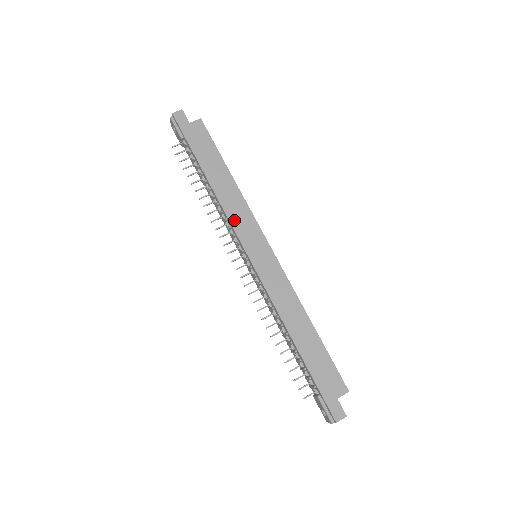
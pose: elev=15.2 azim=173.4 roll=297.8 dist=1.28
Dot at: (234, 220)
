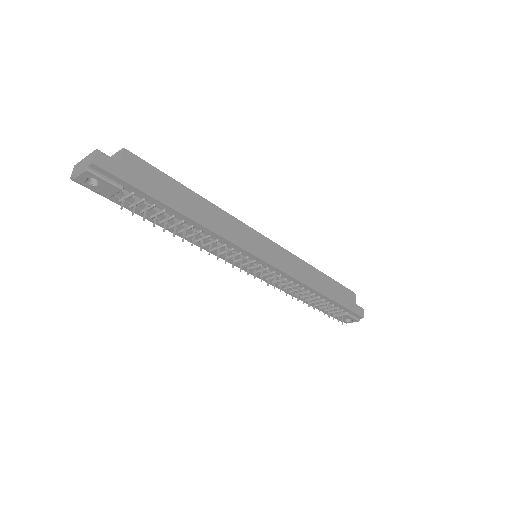
Dot at: (237, 240)
